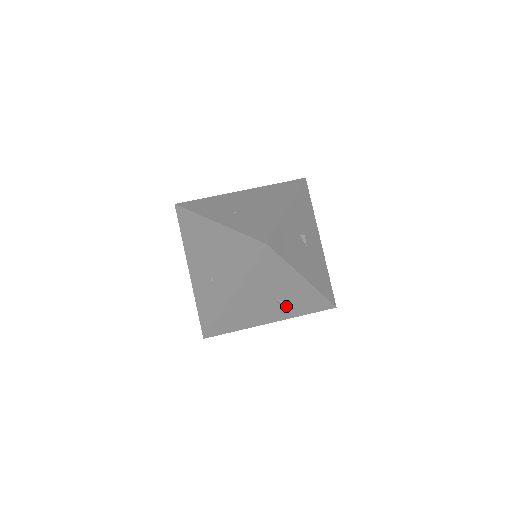
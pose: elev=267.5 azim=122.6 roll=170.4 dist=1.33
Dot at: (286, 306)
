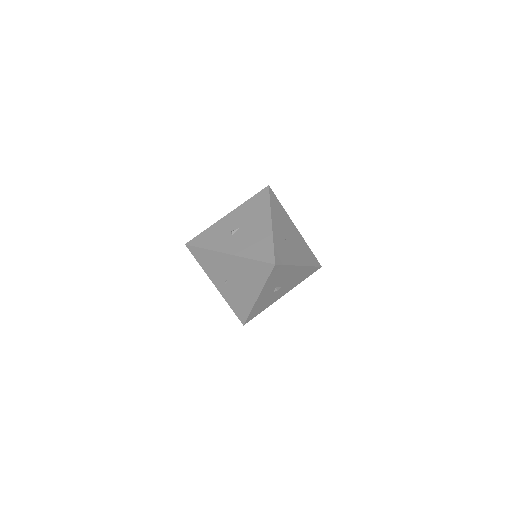
Dot at: occluded
